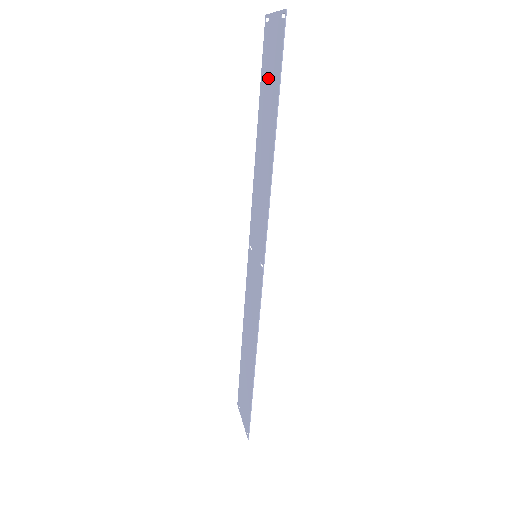
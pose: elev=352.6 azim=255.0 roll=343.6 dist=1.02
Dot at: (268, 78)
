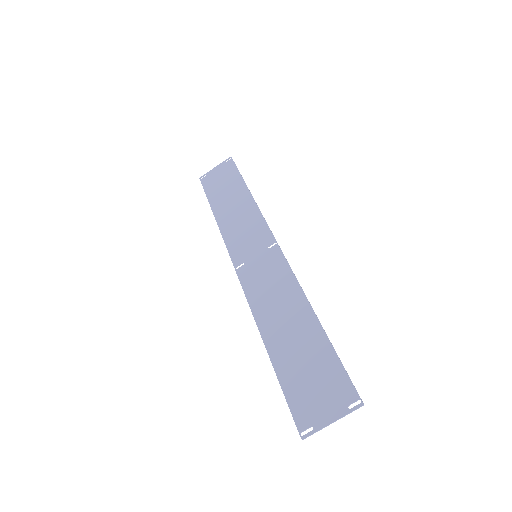
Dot at: (220, 185)
